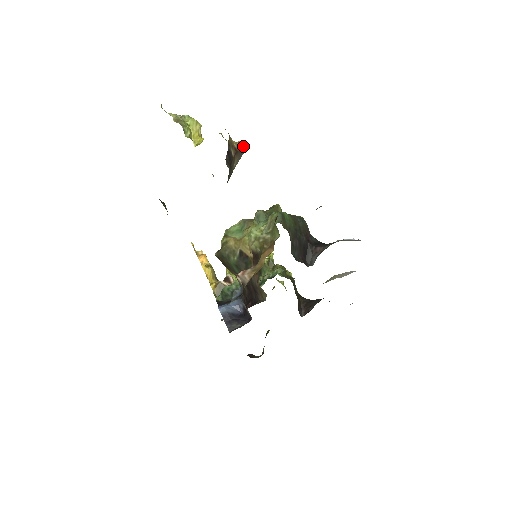
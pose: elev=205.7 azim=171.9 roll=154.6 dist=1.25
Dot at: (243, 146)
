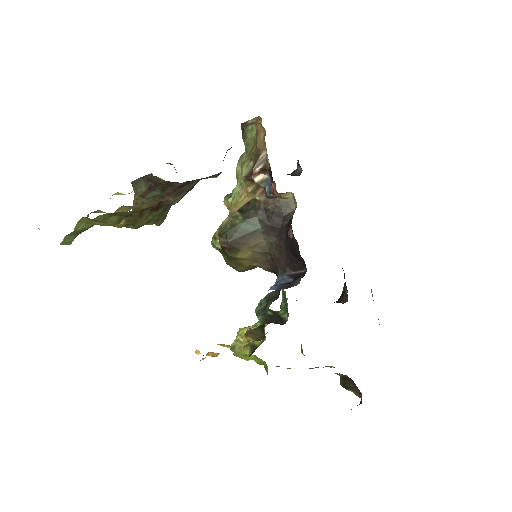
Dot at: occluded
